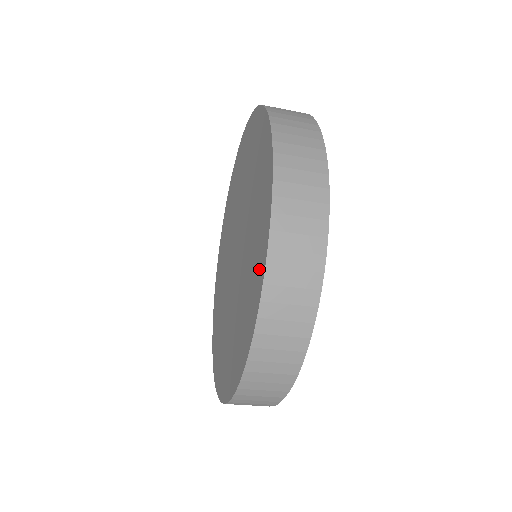
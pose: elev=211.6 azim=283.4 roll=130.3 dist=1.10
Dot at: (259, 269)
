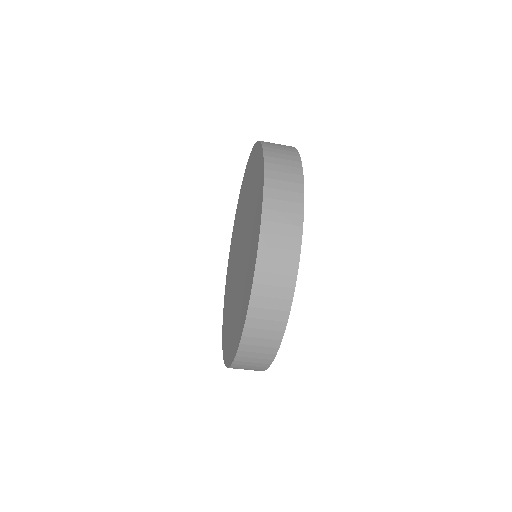
Dot at: (237, 339)
